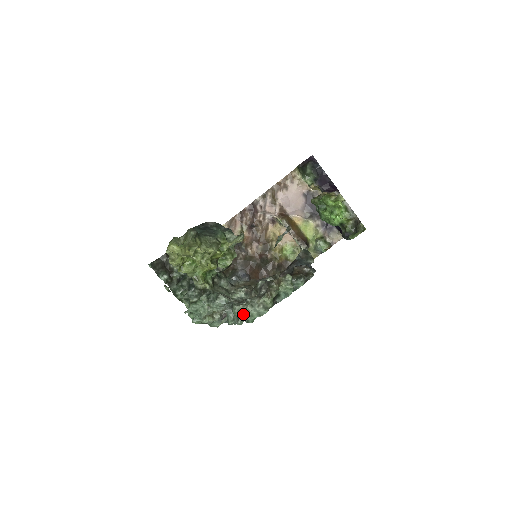
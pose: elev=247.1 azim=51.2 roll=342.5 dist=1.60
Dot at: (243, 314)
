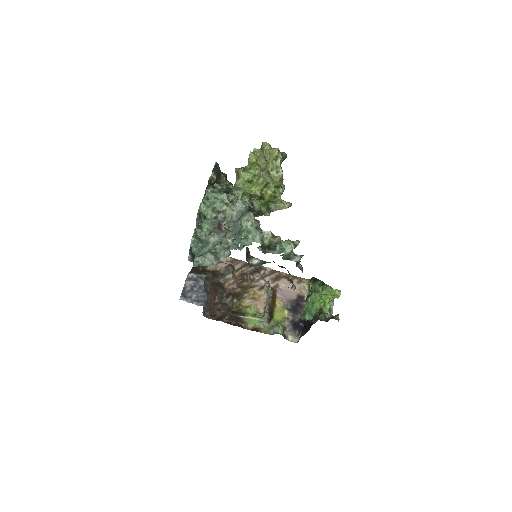
Dot at: (247, 224)
